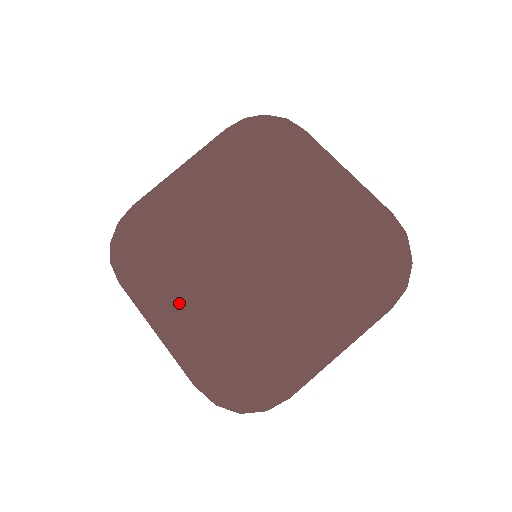
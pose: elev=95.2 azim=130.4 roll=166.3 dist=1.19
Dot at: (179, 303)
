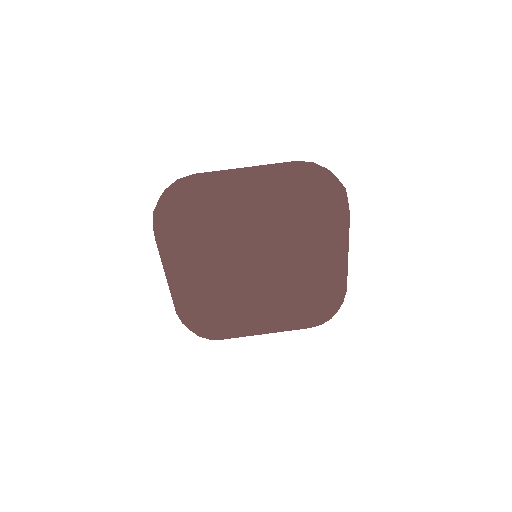
Dot at: (197, 296)
